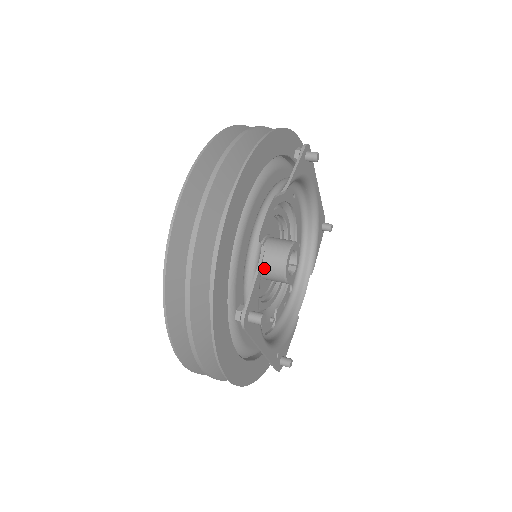
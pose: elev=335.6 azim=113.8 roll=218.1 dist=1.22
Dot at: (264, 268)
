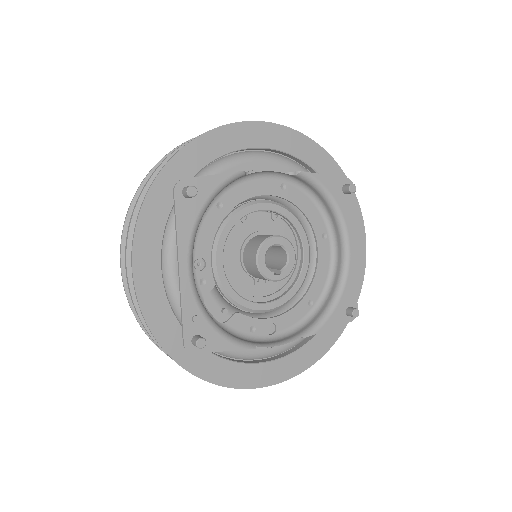
Dot at: (249, 245)
